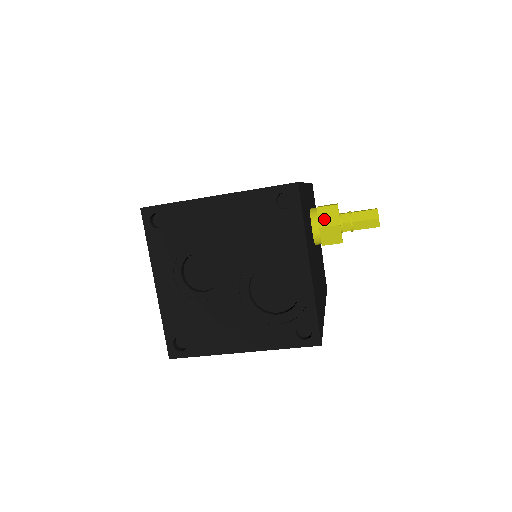
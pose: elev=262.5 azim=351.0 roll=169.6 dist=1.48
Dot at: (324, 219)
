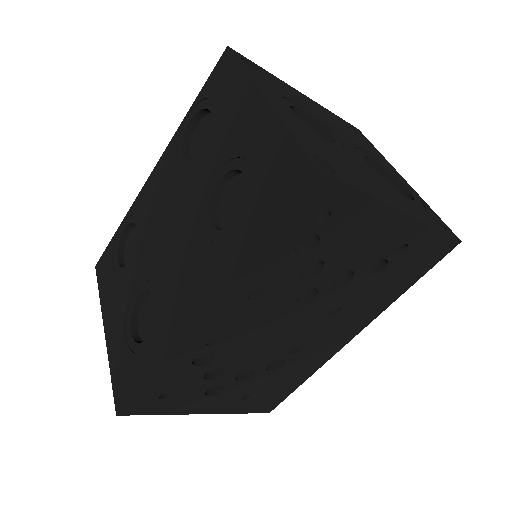
Dot at: occluded
